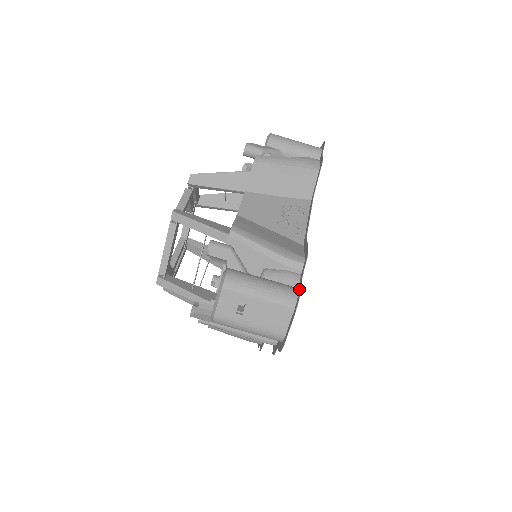
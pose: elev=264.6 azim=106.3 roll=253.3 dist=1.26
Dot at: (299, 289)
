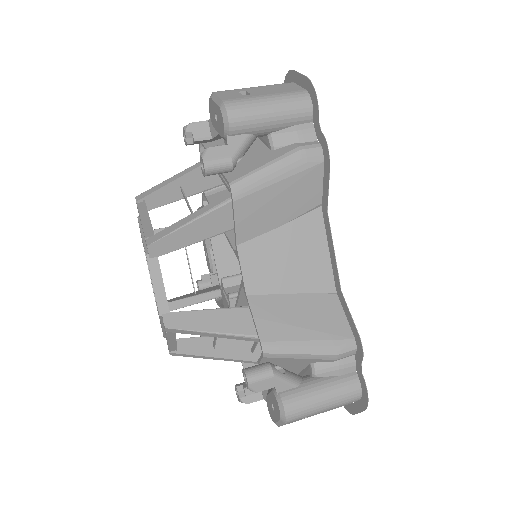
Dot at: occluded
